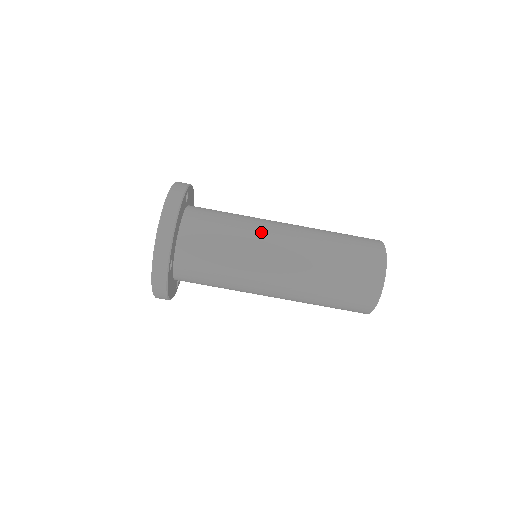
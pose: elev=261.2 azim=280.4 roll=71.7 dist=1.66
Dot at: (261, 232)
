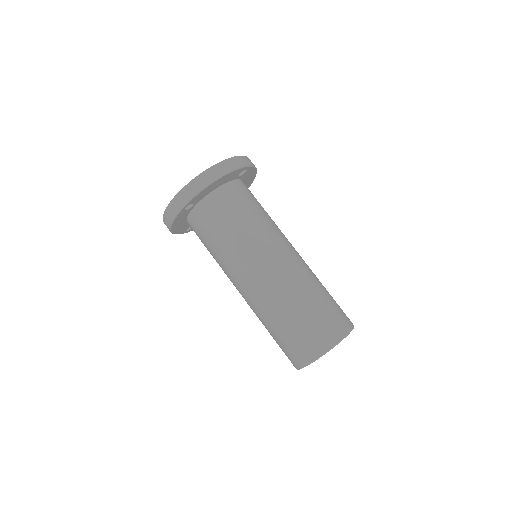
Dot at: (271, 240)
